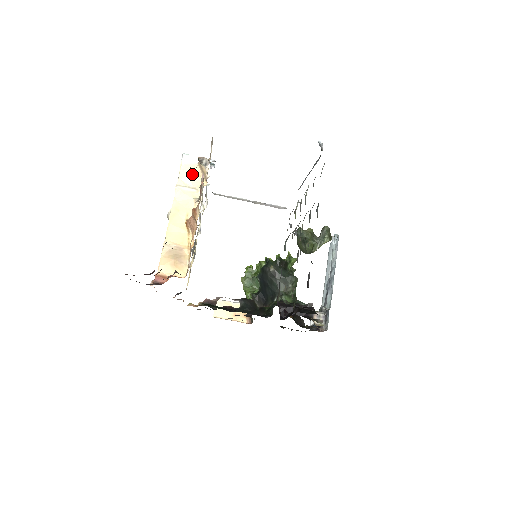
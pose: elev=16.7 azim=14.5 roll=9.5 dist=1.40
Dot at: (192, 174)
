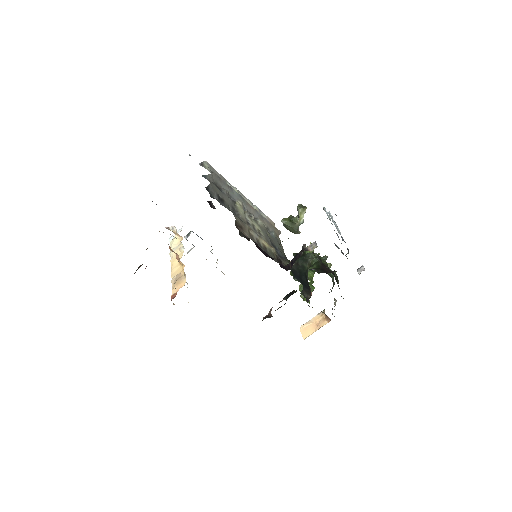
Dot at: (175, 241)
